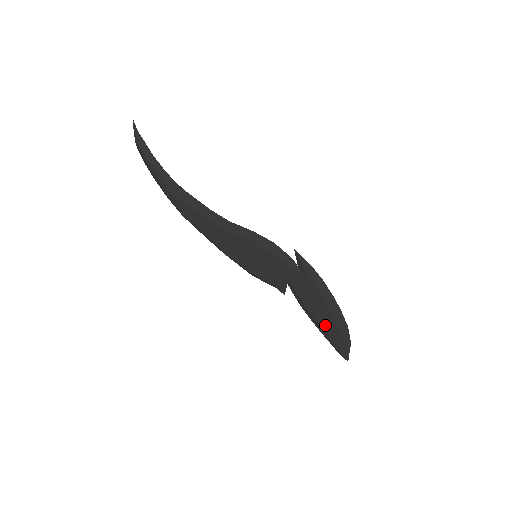
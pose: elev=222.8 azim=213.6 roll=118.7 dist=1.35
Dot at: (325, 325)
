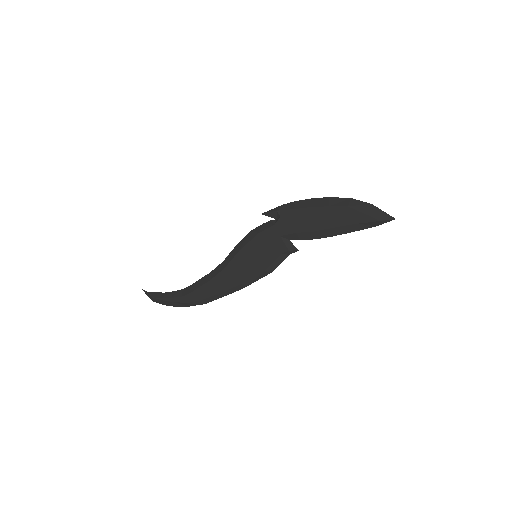
Dot at: (338, 221)
